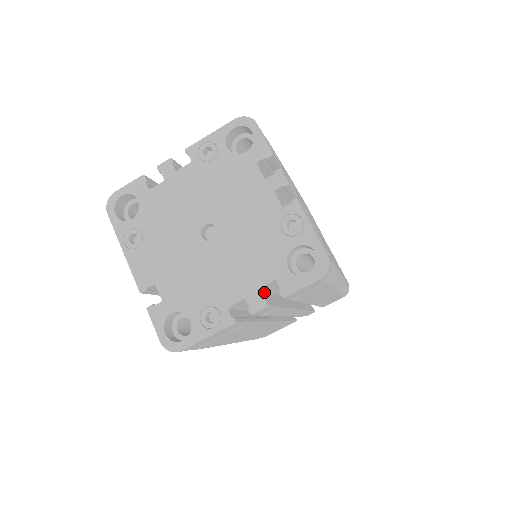
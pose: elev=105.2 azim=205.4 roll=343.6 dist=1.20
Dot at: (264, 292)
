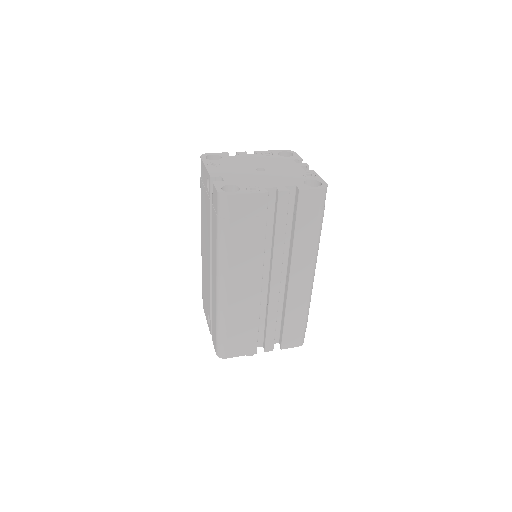
Dot at: occluded
